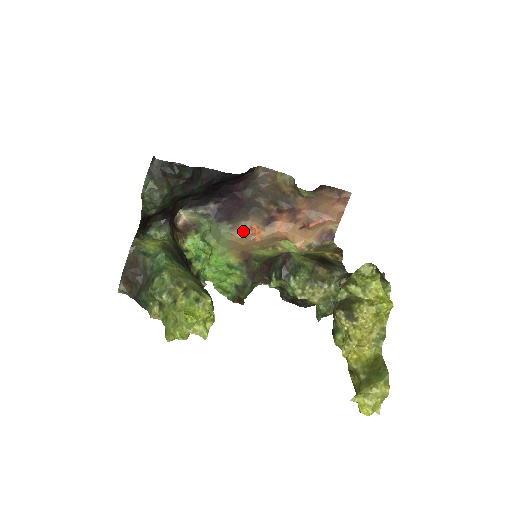
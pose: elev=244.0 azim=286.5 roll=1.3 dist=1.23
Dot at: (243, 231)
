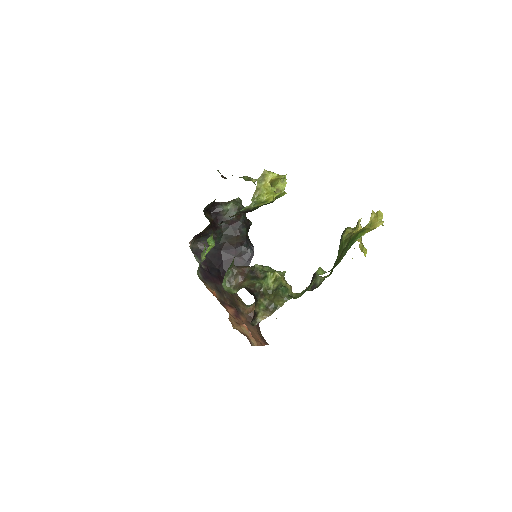
Dot at: (208, 287)
